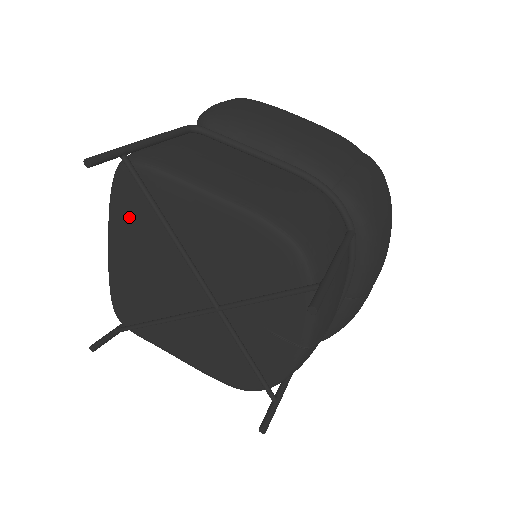
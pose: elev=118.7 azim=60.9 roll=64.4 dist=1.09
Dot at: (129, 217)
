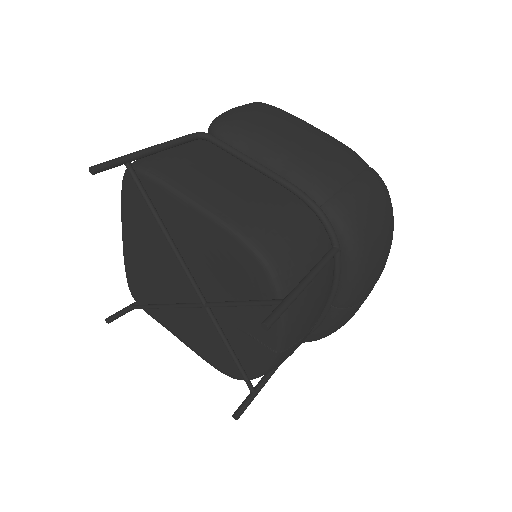
Dot at: (135, 214)
